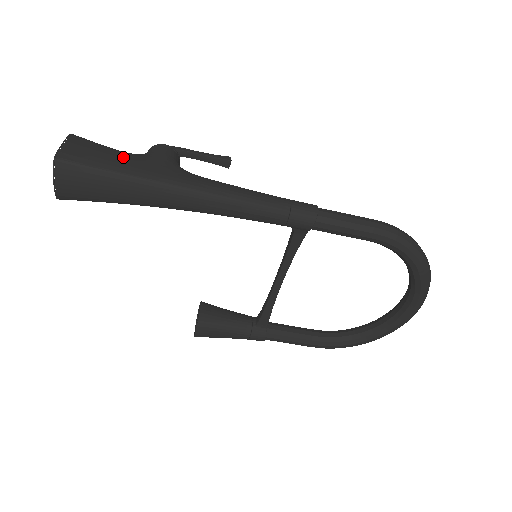
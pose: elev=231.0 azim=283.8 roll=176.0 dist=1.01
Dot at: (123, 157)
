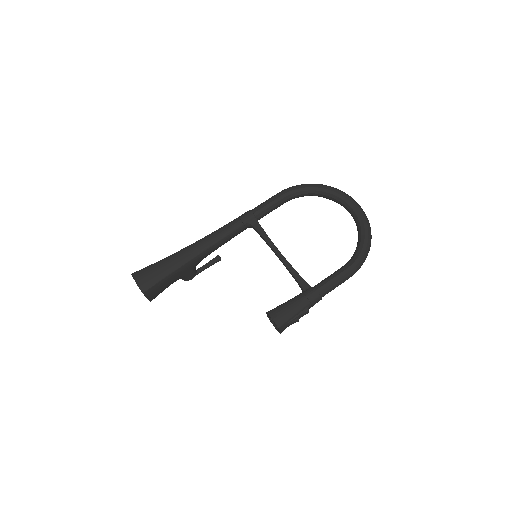
Dot at: occluded
